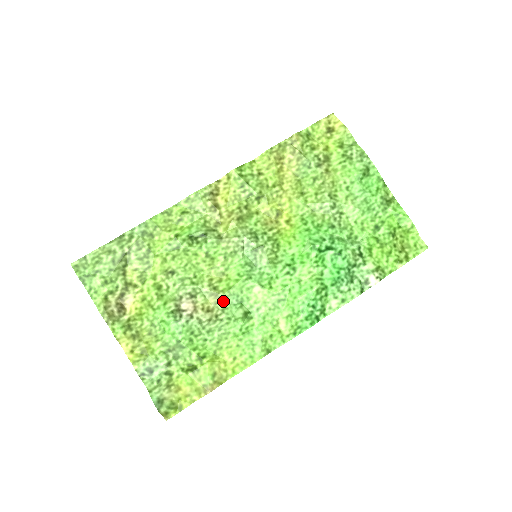
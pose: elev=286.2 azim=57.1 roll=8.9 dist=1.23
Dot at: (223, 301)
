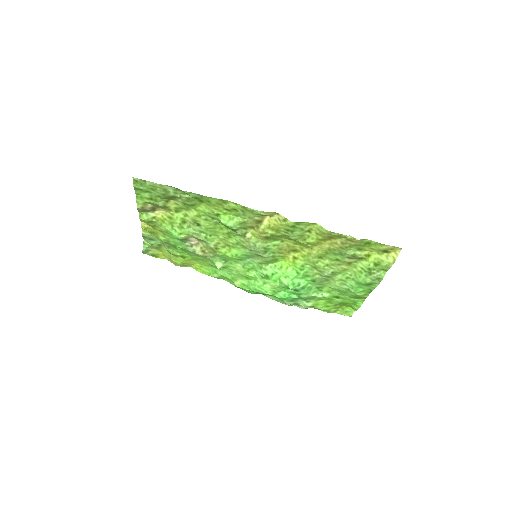
Dot at: (216, 255)
